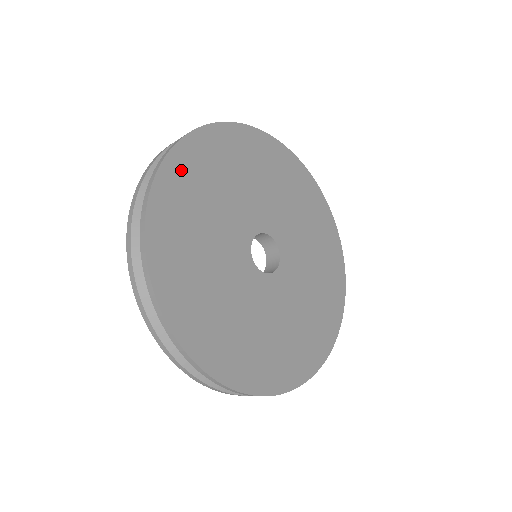
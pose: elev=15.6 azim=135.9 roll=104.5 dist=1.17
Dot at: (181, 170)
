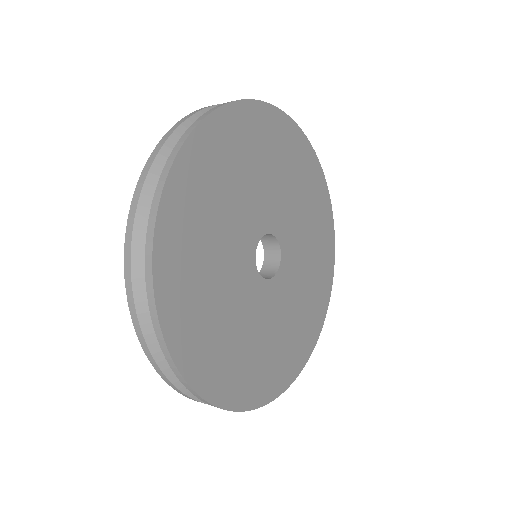
Dot at: (231, 127)
